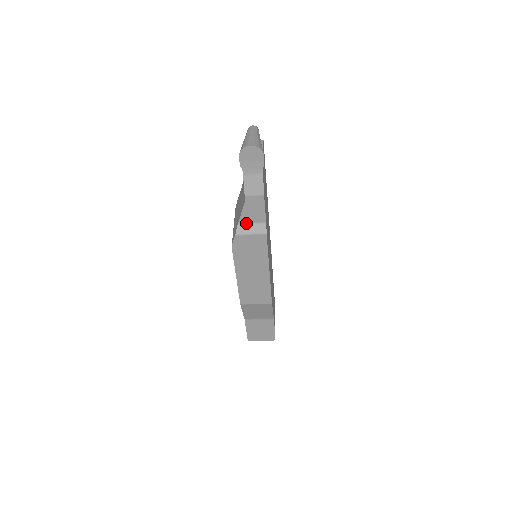
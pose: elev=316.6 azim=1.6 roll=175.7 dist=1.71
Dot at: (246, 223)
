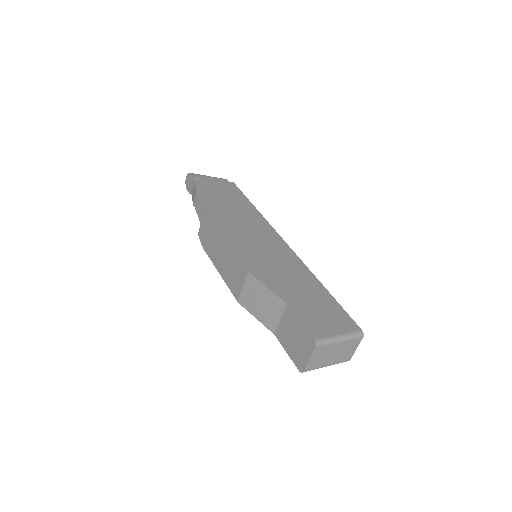
Dot at: occluded
